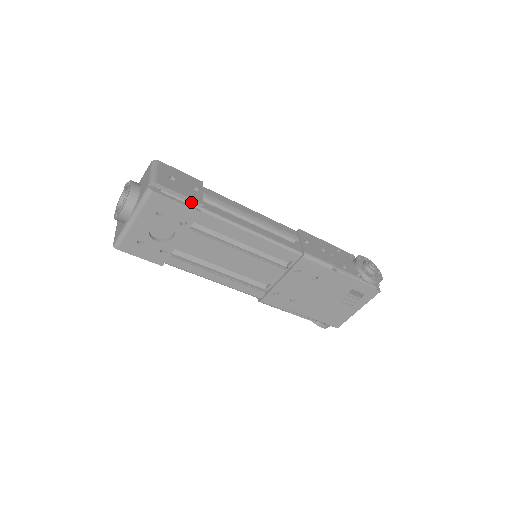
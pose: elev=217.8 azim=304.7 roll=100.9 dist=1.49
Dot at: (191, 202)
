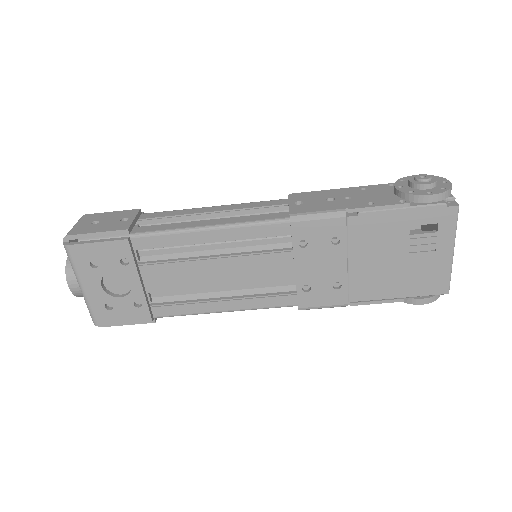
Dot at: (115, 235)
